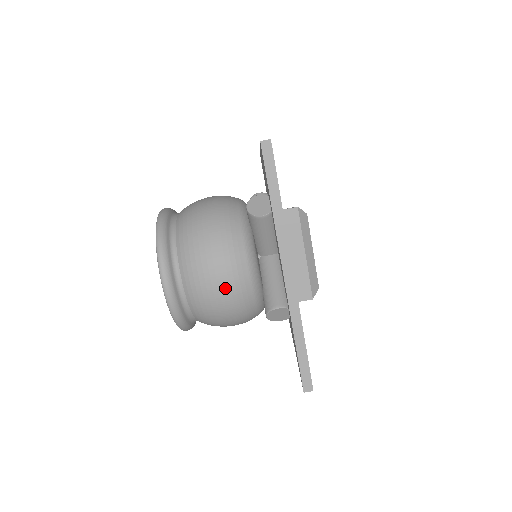
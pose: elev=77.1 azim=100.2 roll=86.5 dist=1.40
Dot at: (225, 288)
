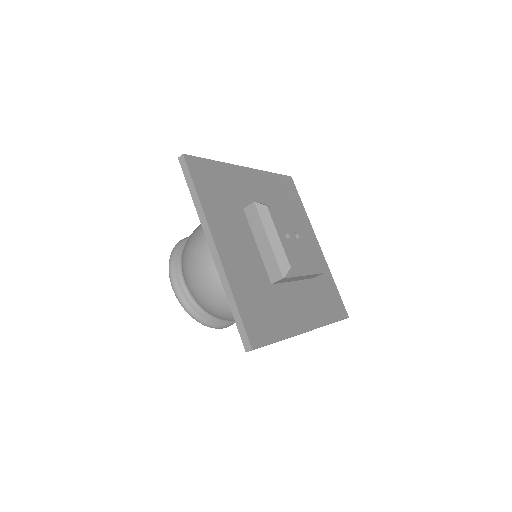
Dot at: (205, 279)
